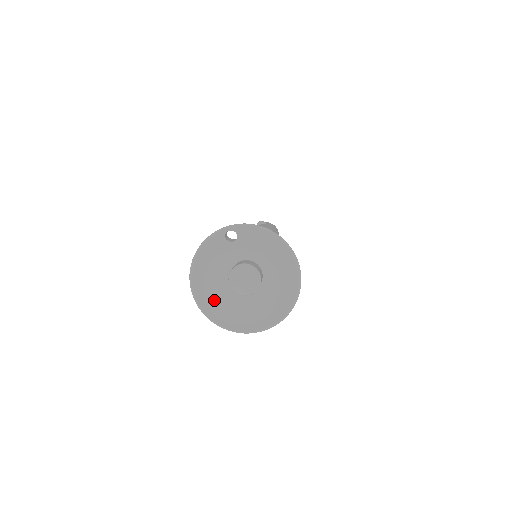
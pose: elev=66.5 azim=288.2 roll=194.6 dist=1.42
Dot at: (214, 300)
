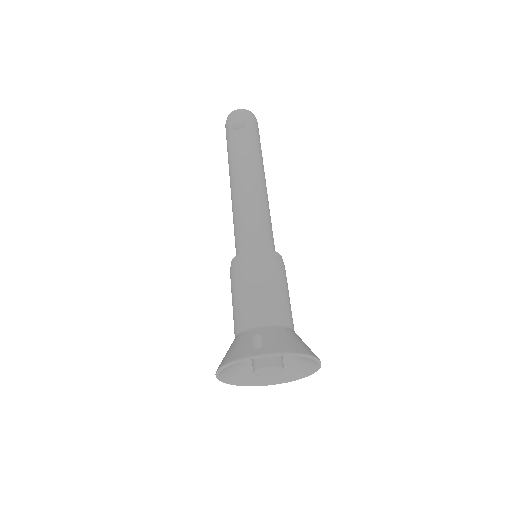
Dot at: (237, 374)
